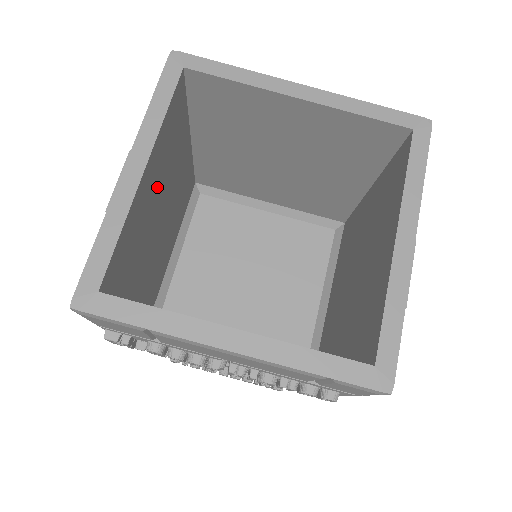
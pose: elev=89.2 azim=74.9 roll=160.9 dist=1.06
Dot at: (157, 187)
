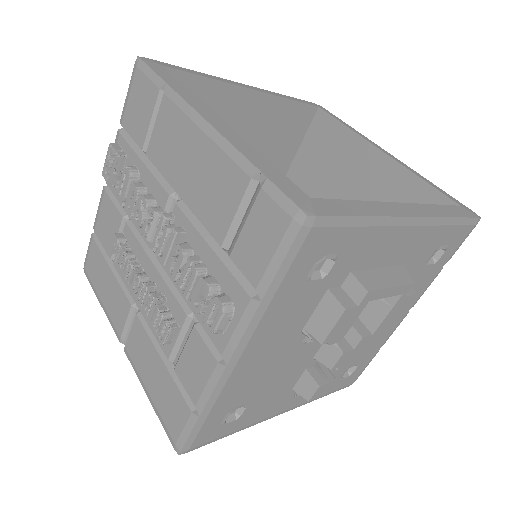
Dot at: occluded
